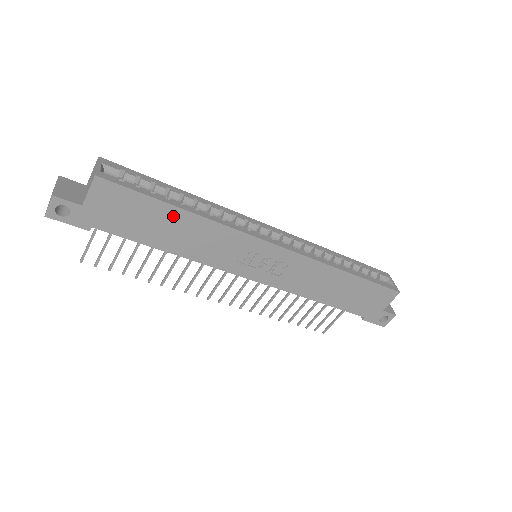
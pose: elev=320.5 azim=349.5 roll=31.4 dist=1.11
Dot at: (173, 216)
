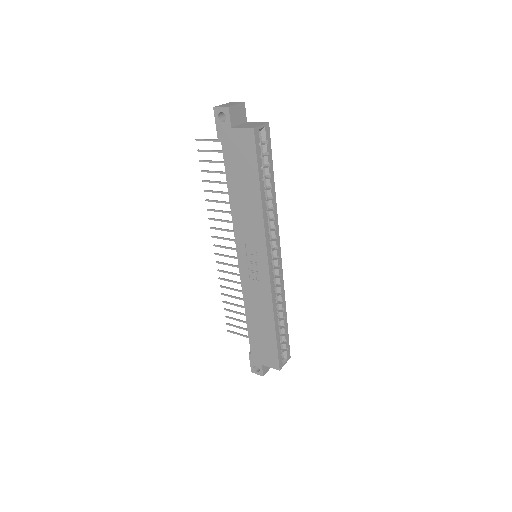
Dot at: (253, 189)
